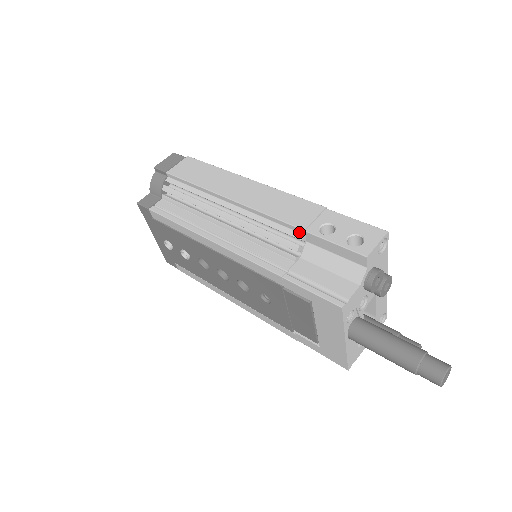
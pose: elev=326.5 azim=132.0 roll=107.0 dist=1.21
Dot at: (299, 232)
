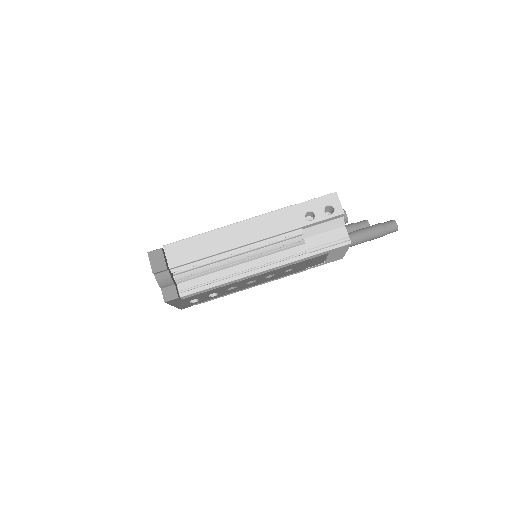
Dot at: (298, 229)
